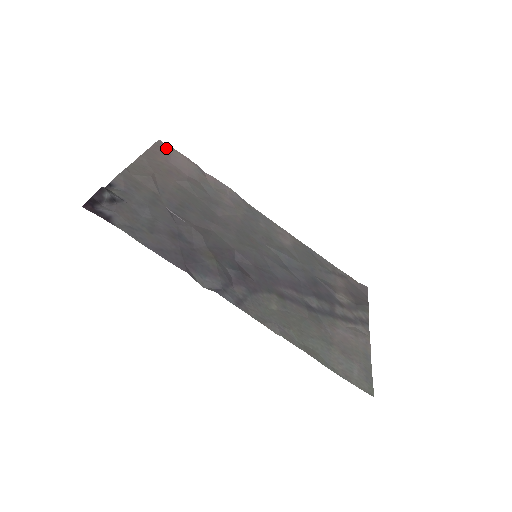
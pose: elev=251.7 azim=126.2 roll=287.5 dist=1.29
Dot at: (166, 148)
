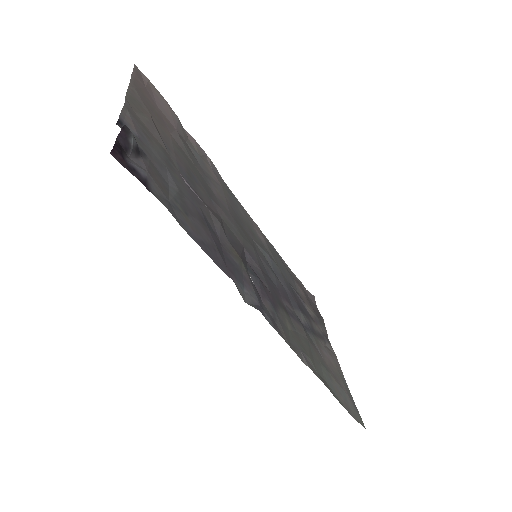
Dot at: (145, 80)
